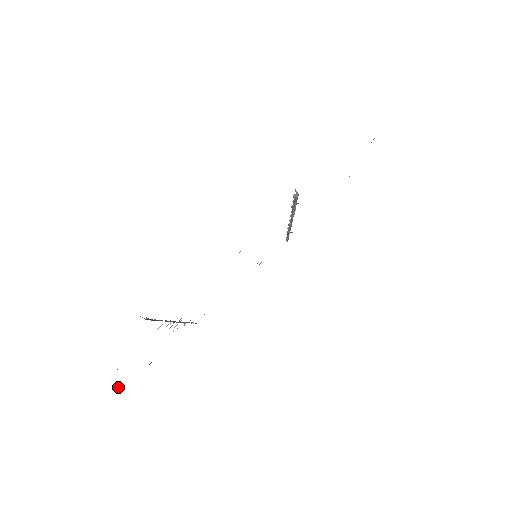
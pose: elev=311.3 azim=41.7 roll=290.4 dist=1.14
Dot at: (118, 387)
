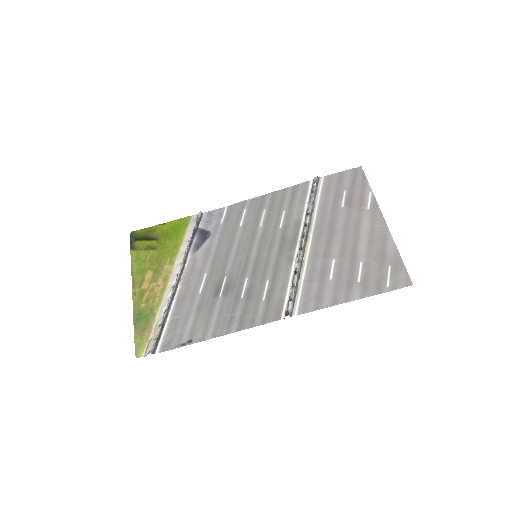
Dot at: (131, 238)
